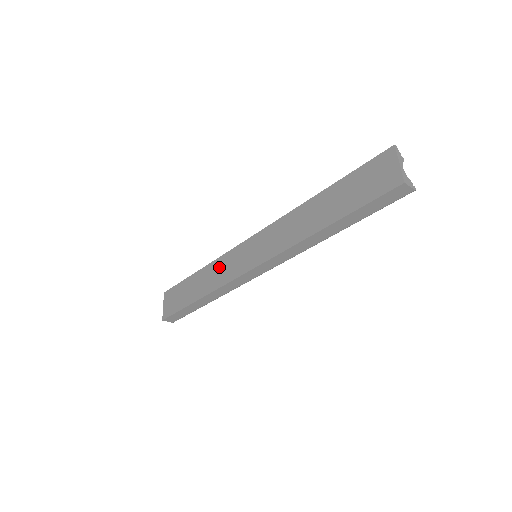
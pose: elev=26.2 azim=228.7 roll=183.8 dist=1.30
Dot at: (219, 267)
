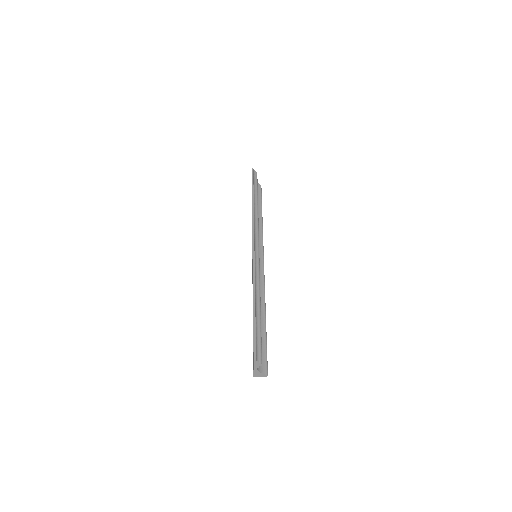
Dot at: occluded
